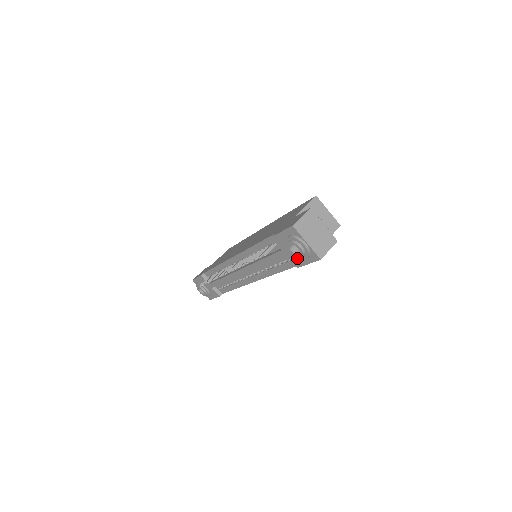
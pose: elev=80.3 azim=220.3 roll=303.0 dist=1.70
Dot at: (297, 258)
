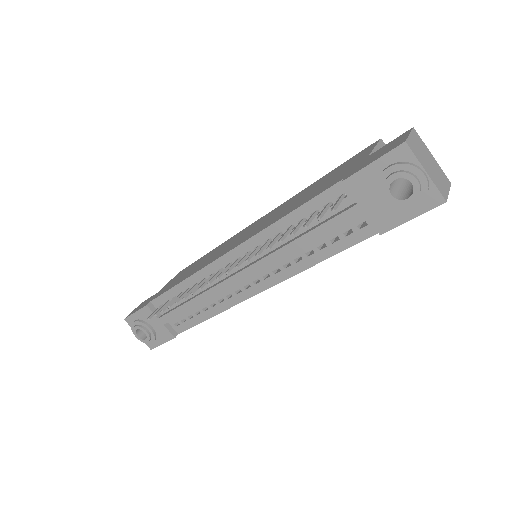
Dot at: (388, 213)
